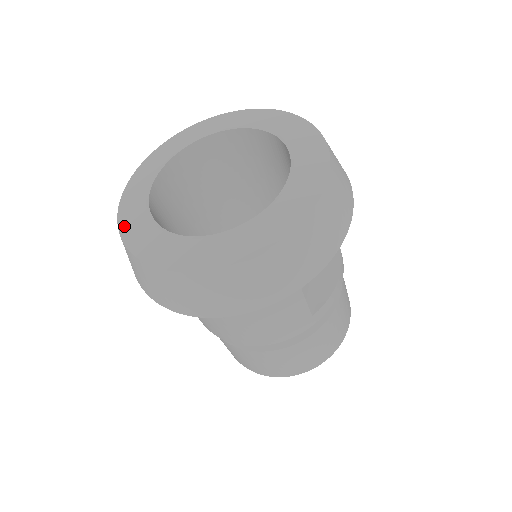
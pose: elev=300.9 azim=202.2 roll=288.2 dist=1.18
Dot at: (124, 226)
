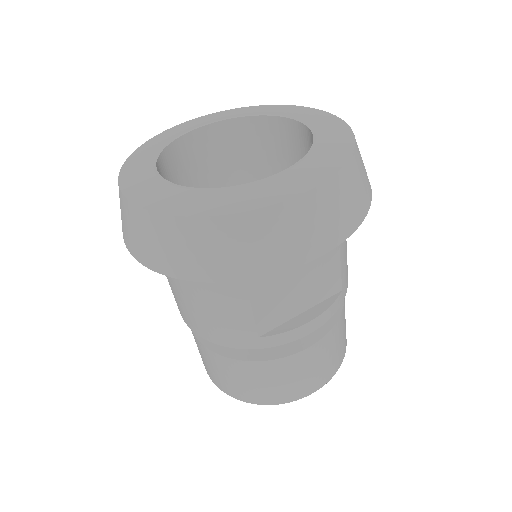
Dot at: (138, 152)
